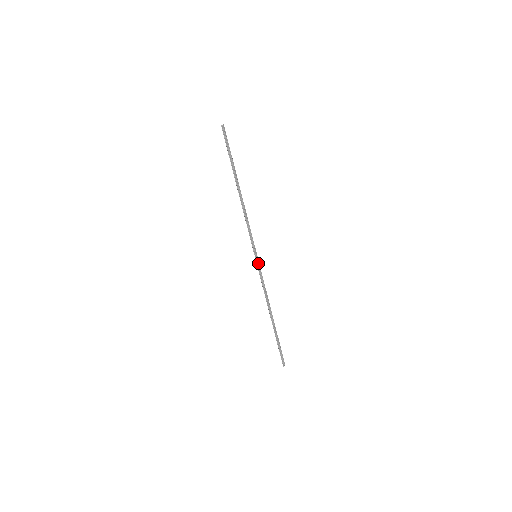
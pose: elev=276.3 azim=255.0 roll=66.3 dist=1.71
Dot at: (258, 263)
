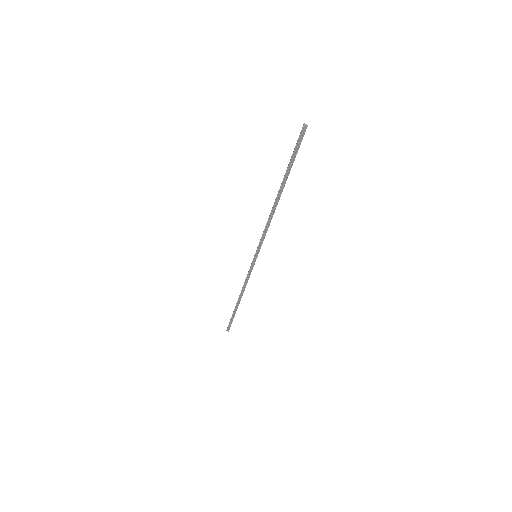
Dot at: (254, 262)
